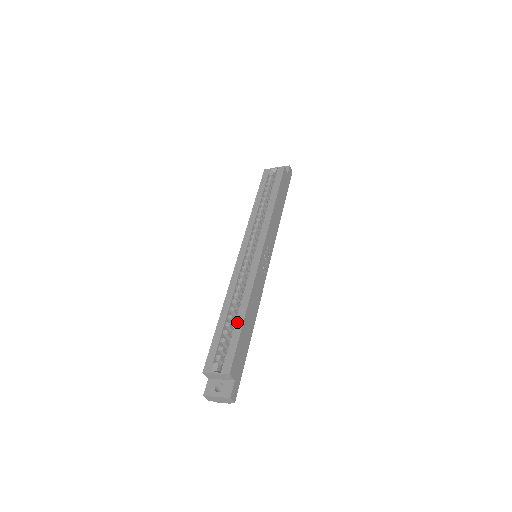
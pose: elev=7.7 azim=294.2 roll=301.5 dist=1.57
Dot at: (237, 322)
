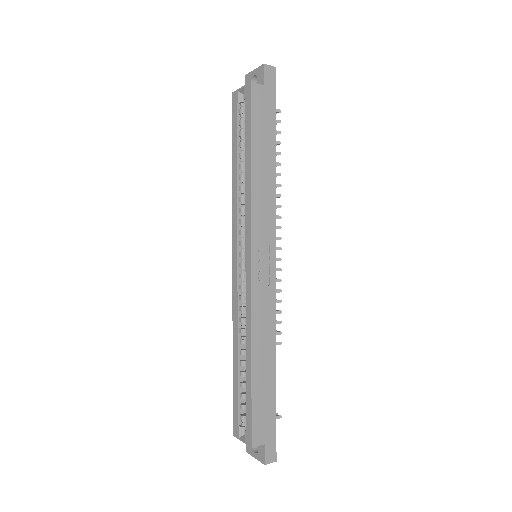
Dot at: (246, 377)
